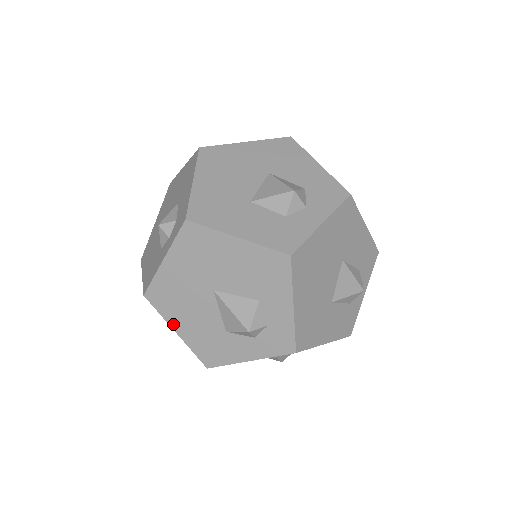
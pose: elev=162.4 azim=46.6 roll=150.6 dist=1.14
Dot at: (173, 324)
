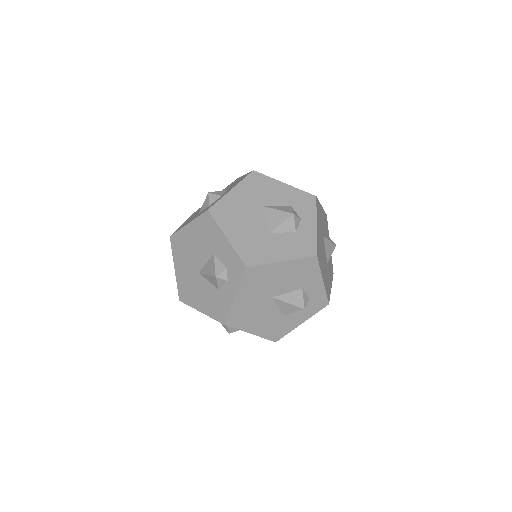
Dot at: (248, 330)
